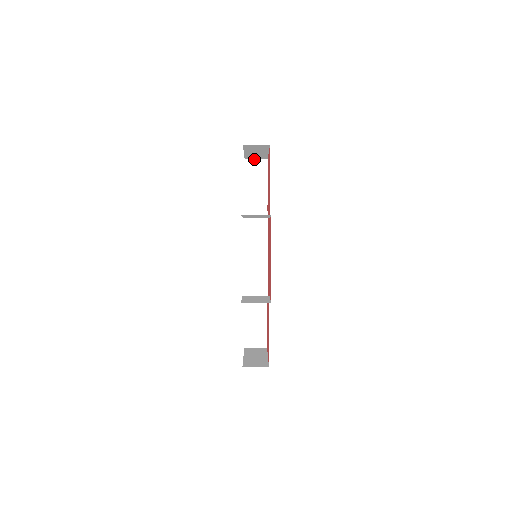
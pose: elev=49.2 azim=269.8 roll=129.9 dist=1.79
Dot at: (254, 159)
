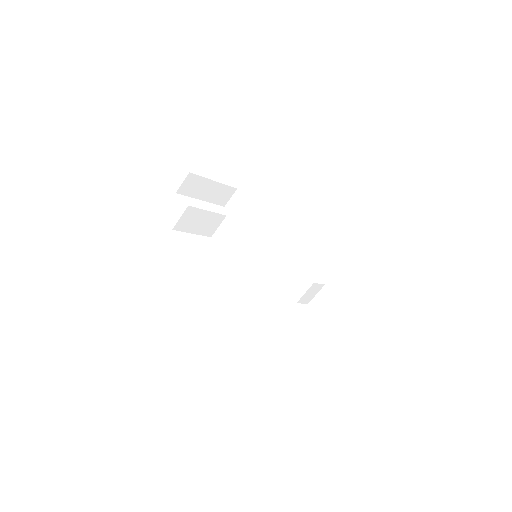
Dot at: (229, 199)
